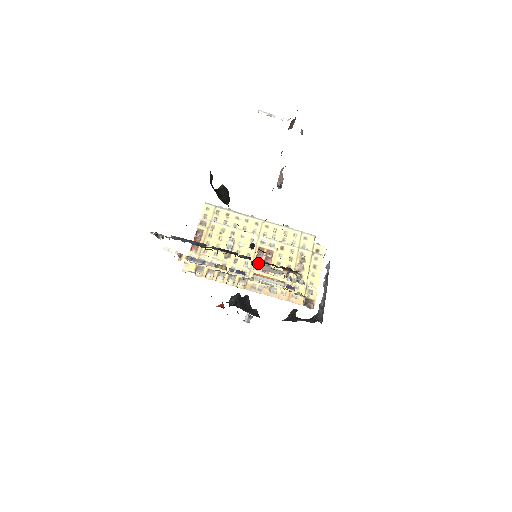
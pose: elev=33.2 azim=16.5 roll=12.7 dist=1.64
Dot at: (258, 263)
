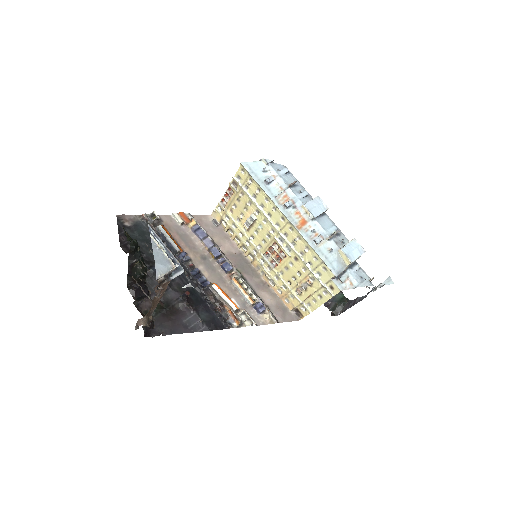
Dot at: (214, 289)
